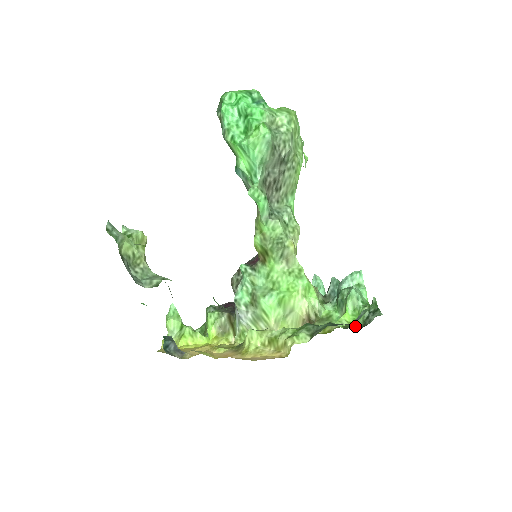
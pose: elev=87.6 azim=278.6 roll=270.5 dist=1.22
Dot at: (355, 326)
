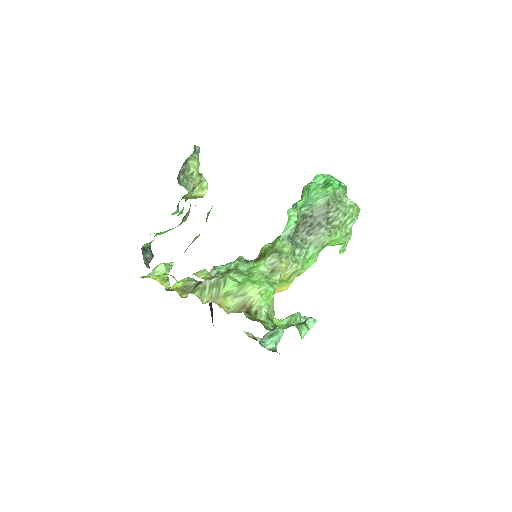
Dot at: occluded
